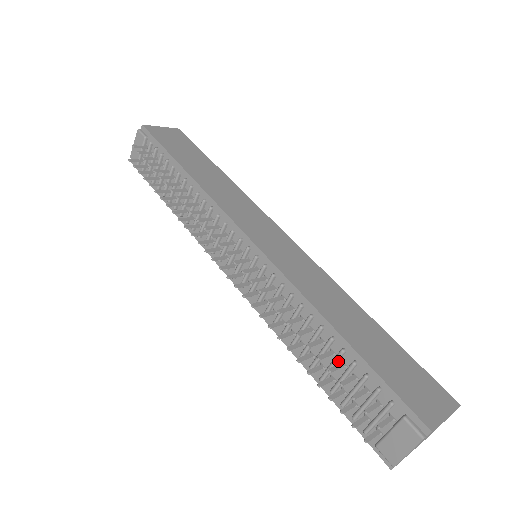
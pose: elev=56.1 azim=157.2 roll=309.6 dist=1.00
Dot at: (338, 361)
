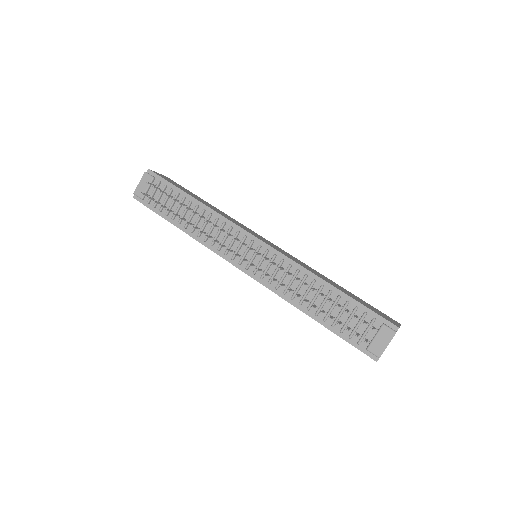
Dot at: (336, 304)
